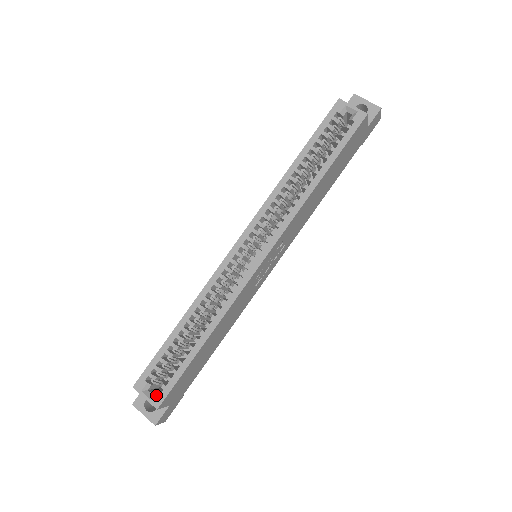
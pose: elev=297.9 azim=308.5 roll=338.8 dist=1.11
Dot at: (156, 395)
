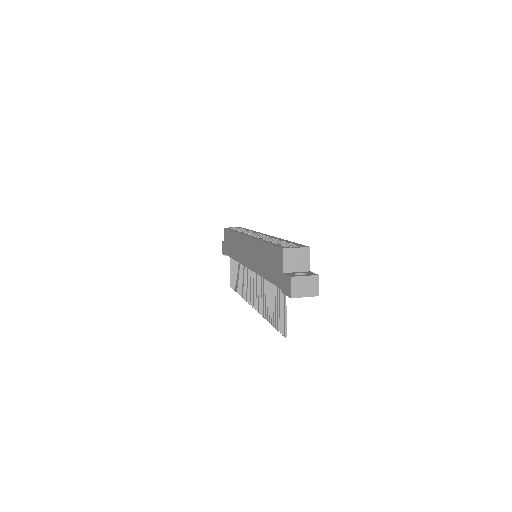
Dot at: (300, 246)
